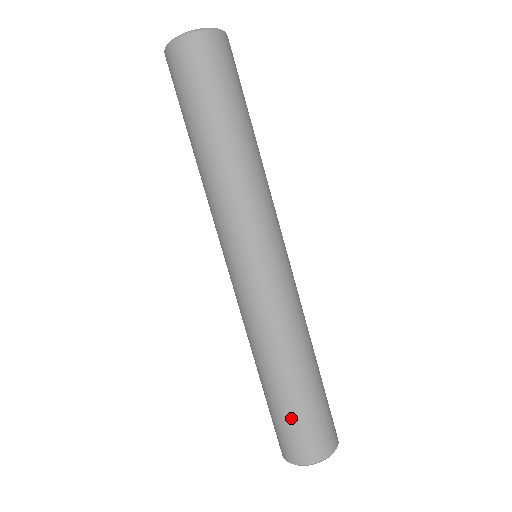
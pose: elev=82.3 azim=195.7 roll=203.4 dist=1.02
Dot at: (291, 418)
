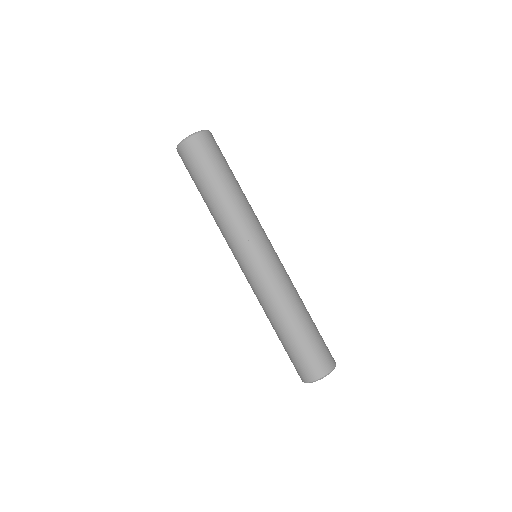
Dot at: (305, 348)
